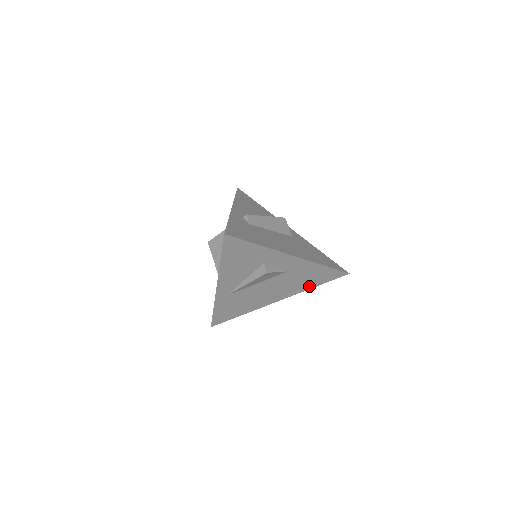
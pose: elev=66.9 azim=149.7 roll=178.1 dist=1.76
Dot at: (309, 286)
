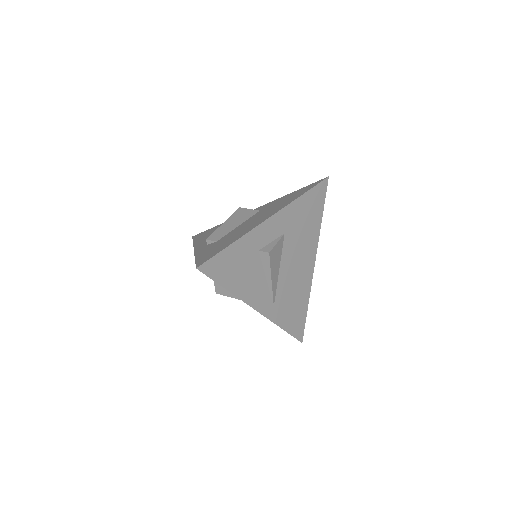
Dot at: (317, 223)
